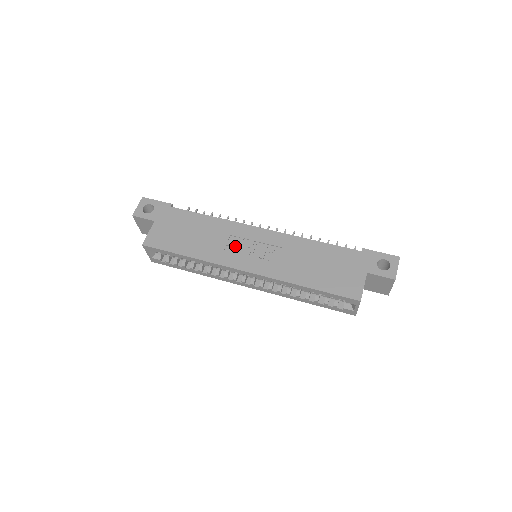
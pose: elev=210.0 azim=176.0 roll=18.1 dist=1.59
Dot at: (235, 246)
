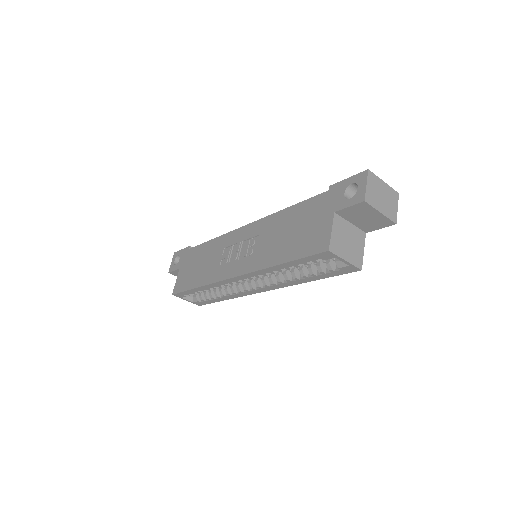
Dot at: (226, 257)
